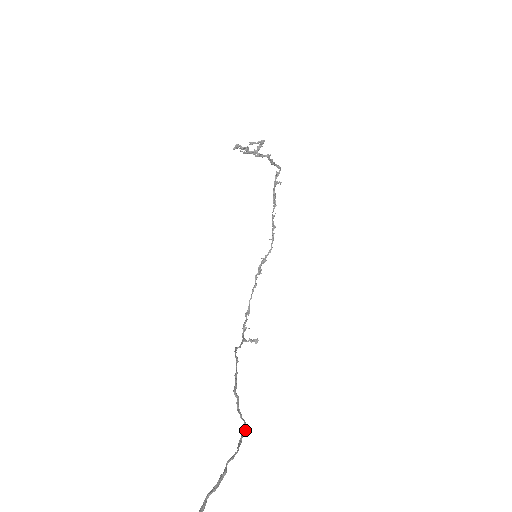
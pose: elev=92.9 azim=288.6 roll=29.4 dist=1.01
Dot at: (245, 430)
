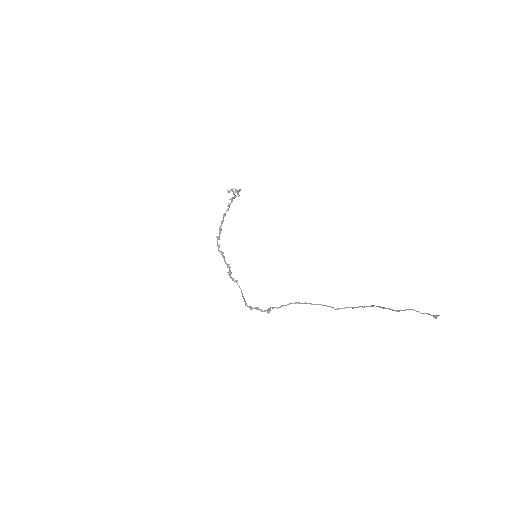
Dot at: occluded
